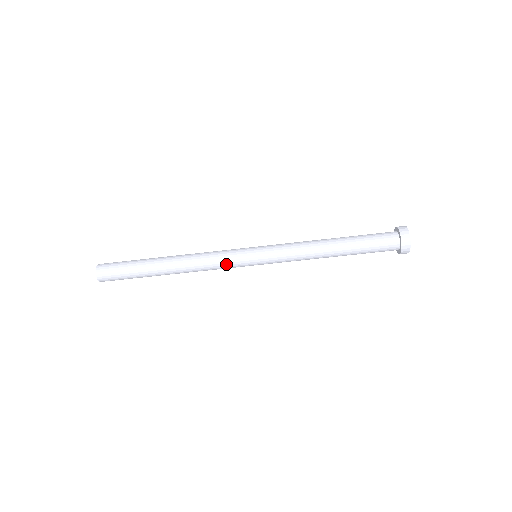
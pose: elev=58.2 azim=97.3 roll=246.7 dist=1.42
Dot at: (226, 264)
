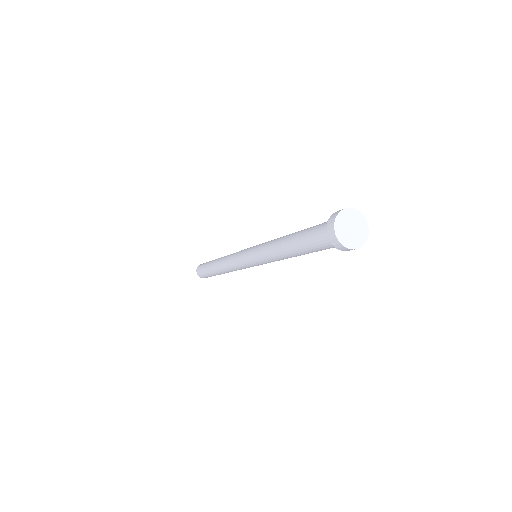
Dot at: (243, 268)
